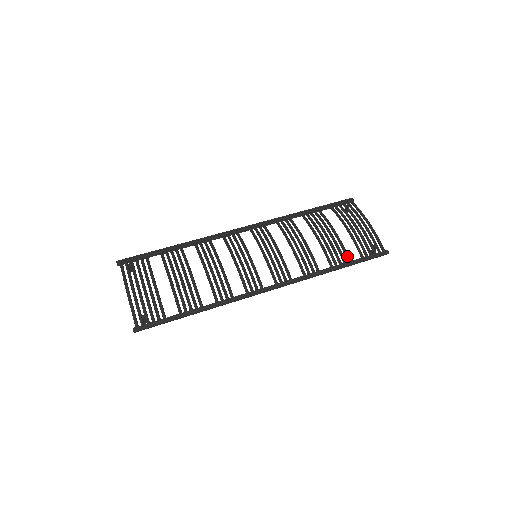
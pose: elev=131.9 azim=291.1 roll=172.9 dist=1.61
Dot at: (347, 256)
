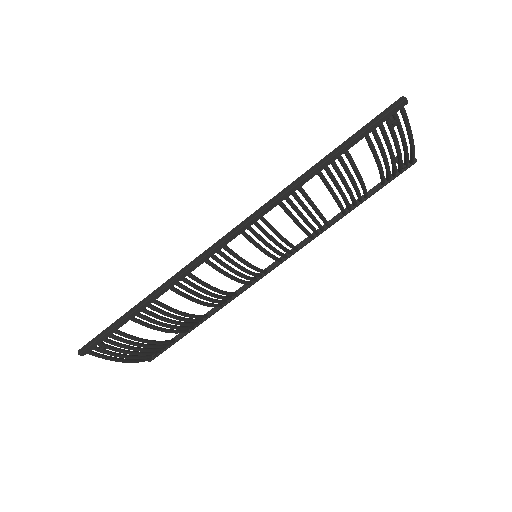
Dot at: (366, 197)
